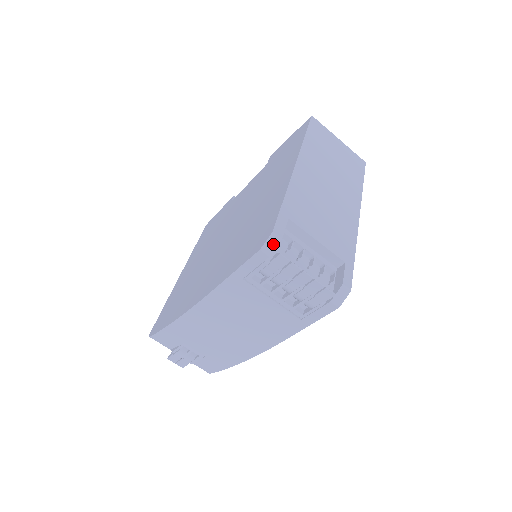
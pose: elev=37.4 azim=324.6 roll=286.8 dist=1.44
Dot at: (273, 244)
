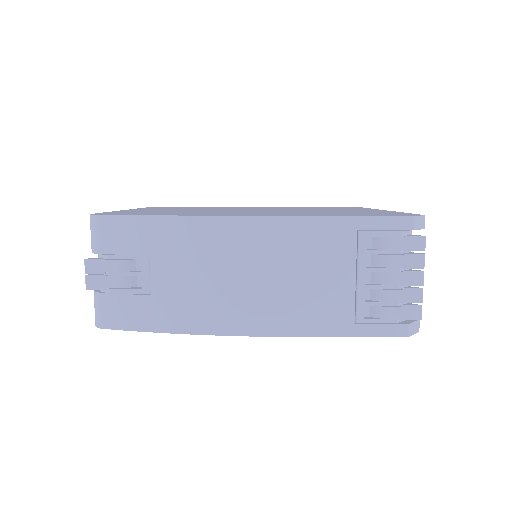
Dot at: (420, 224)
